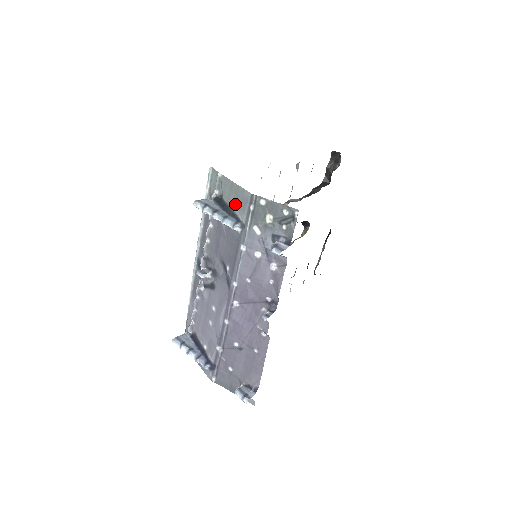
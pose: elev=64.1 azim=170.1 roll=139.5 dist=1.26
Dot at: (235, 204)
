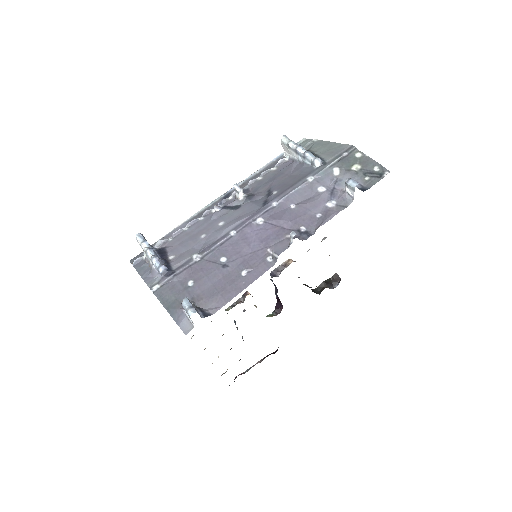
Dot at: (323, 153)
